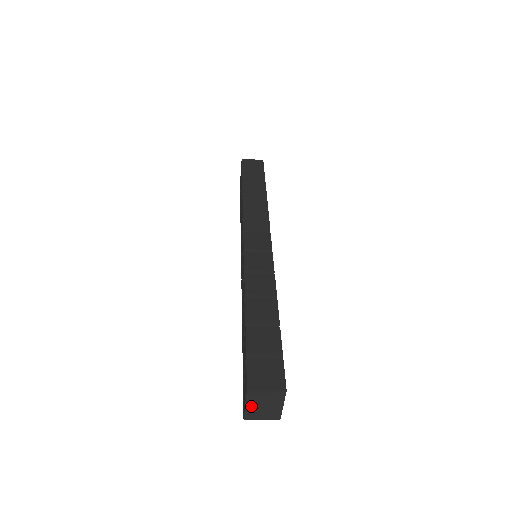
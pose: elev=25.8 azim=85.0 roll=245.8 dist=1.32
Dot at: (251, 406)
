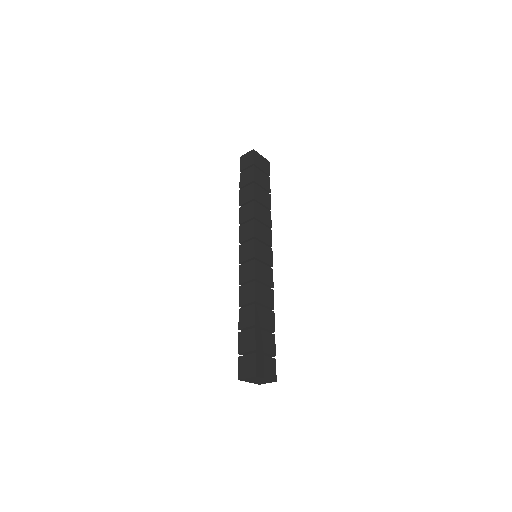
Dot at: (252, 382)
